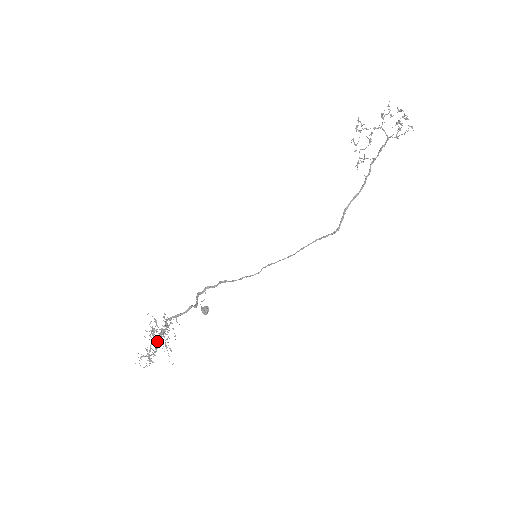
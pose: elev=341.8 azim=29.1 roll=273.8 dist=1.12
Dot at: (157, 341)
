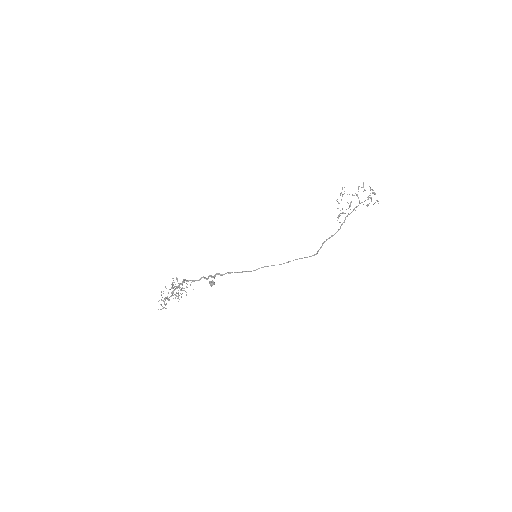
Dot at: occluded
